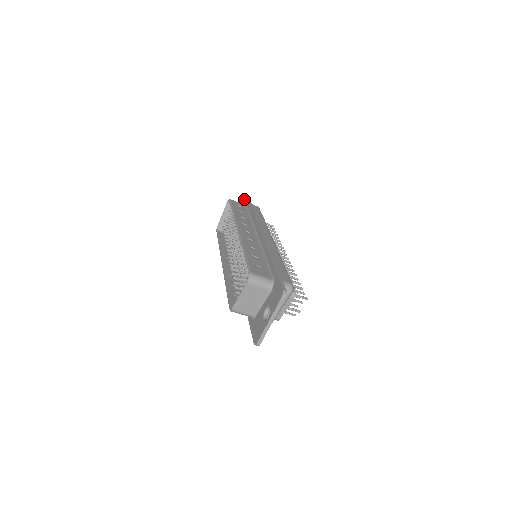
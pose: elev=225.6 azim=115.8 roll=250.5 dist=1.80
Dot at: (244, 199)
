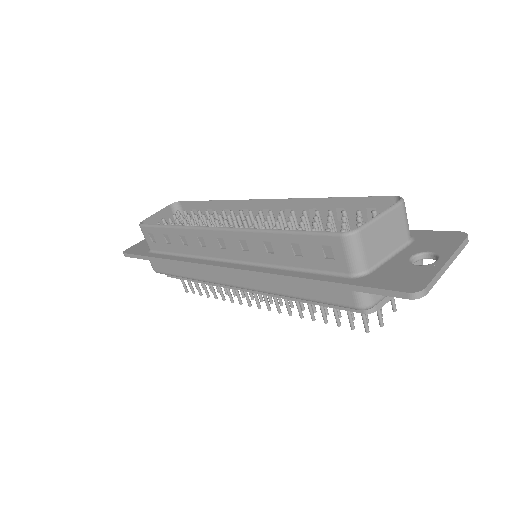
Dot at: occluded
